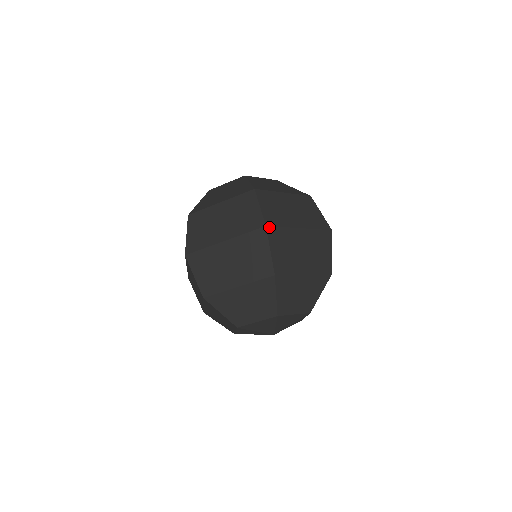
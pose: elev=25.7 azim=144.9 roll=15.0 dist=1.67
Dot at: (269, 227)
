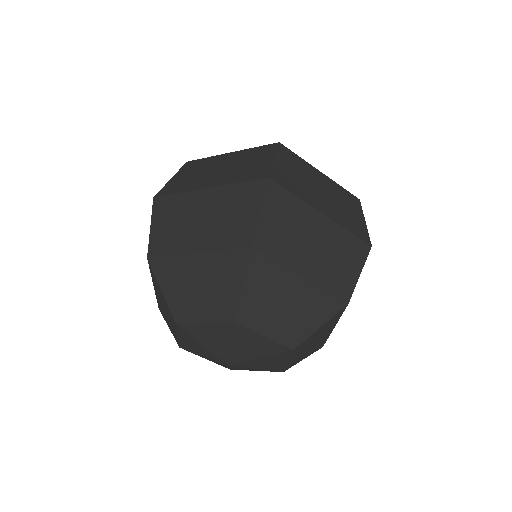
Dot at: (158, 198)
